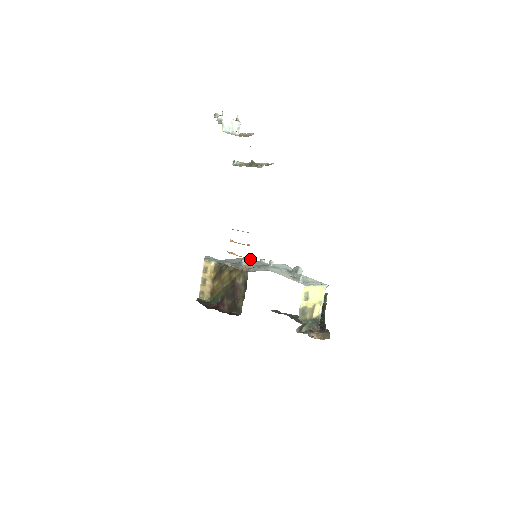
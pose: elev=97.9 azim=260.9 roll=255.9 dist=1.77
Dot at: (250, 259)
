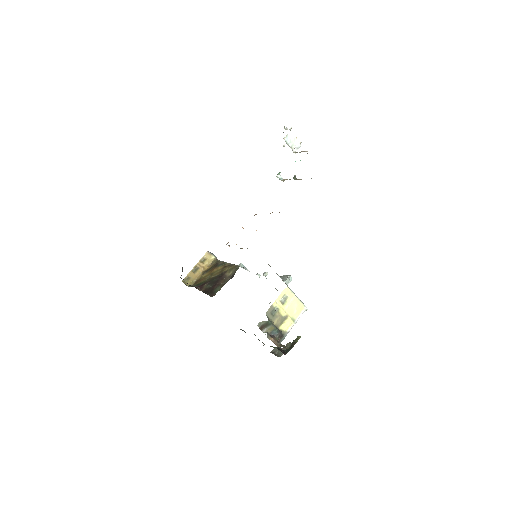
Dot at: occluded
